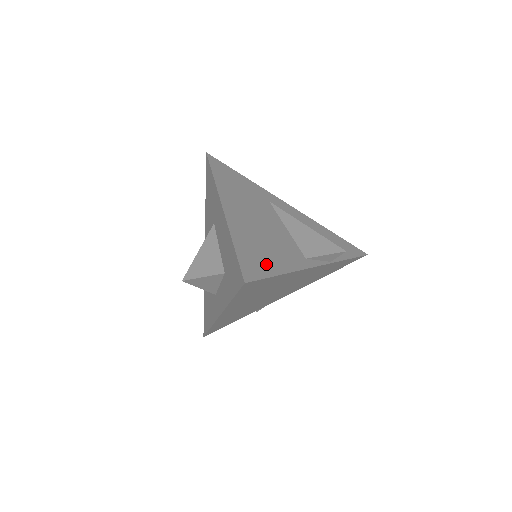
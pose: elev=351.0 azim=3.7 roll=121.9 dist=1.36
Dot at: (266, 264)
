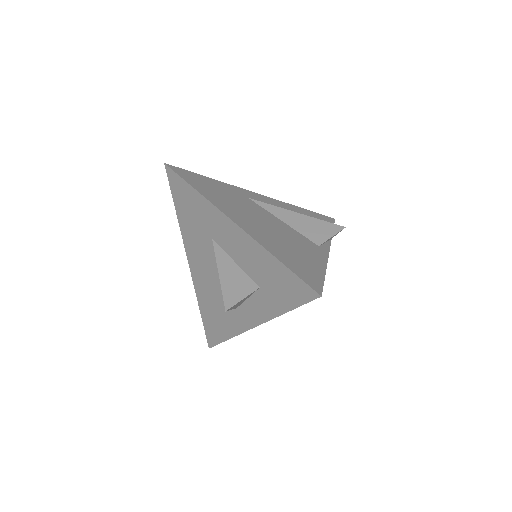
Dot at: (311, 268)
